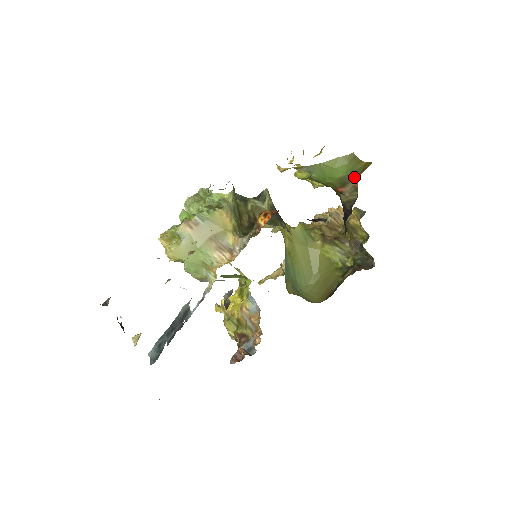
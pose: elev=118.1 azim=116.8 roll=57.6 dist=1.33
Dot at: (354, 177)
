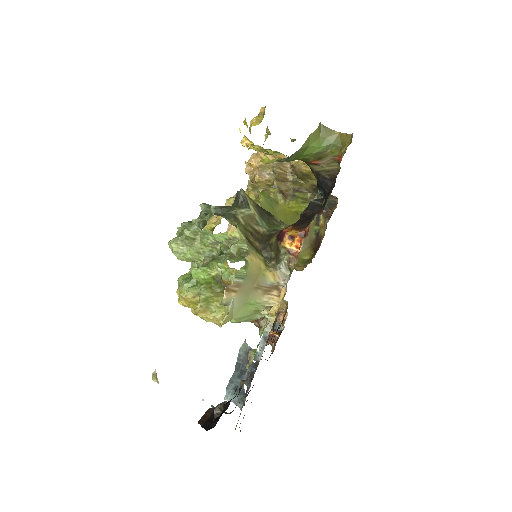
Dot at: (333, 151)
